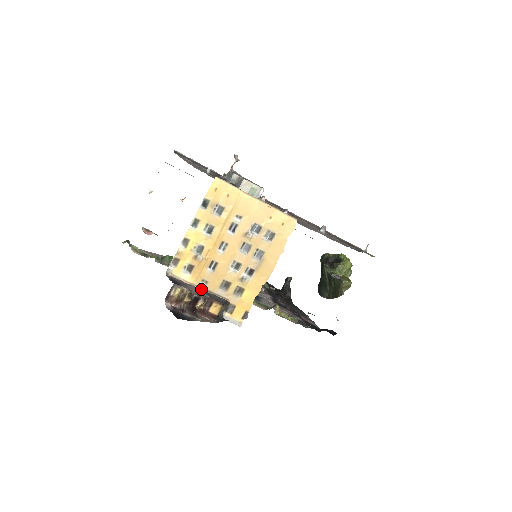
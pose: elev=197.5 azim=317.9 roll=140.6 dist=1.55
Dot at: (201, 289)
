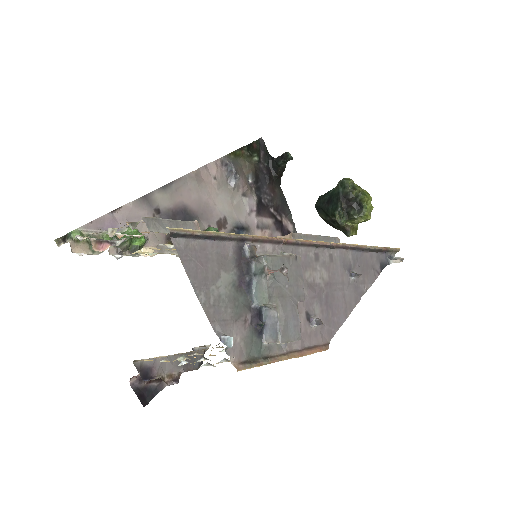
Dot at: (175, 355)
